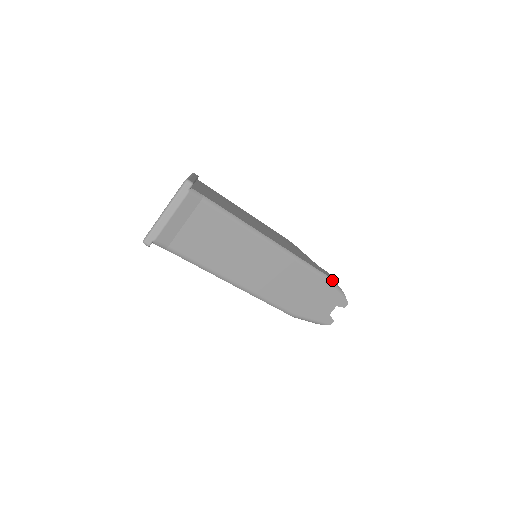
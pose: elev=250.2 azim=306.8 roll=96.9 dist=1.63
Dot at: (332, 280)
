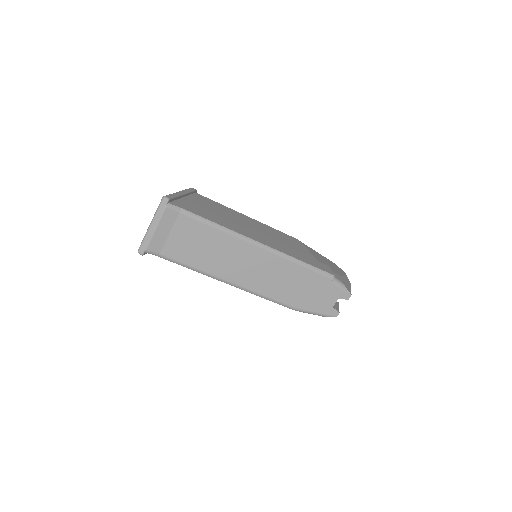
Dot at: (328, 274)
